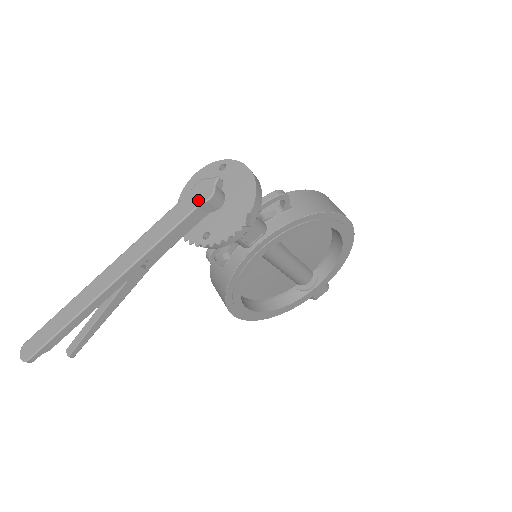
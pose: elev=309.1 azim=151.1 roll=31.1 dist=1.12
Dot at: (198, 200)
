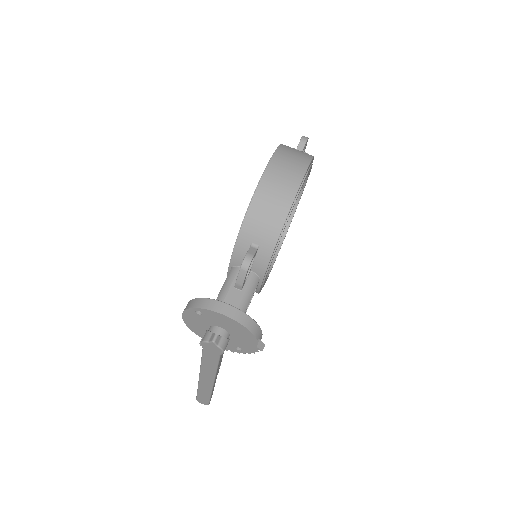
Dot at: (216, 353)
